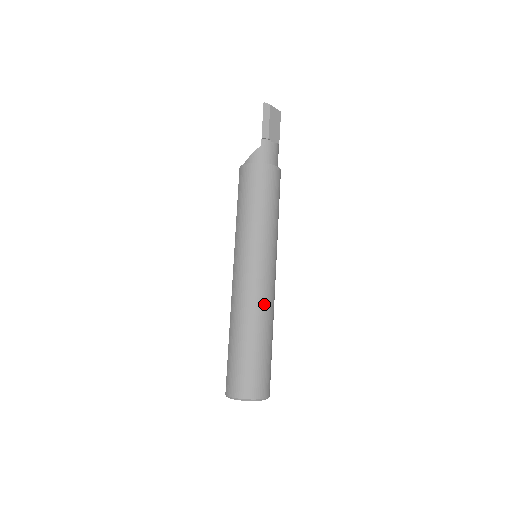
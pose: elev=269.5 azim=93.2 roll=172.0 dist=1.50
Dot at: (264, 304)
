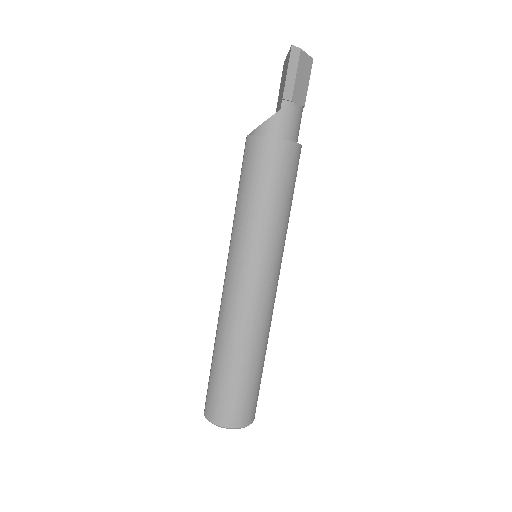
Dot at: (261, 323)
